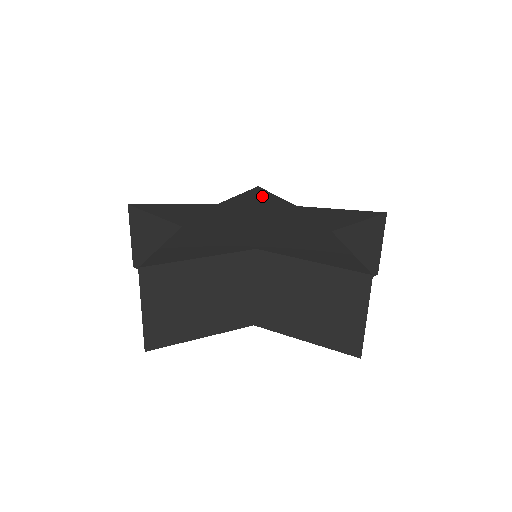
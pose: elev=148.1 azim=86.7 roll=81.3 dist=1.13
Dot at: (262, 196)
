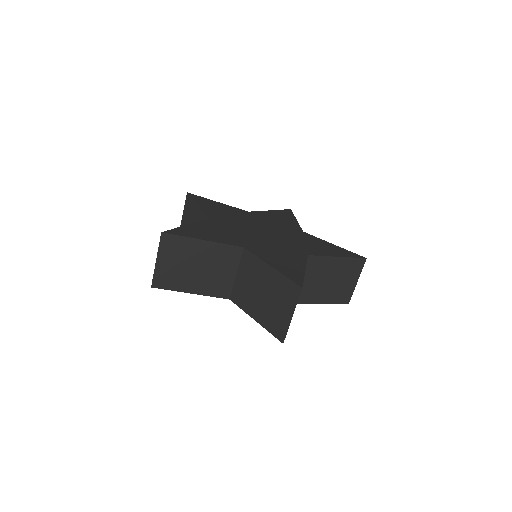
Dot at: (285, 217)
